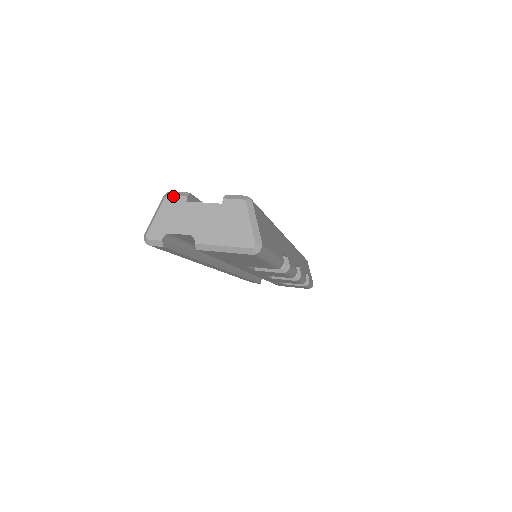
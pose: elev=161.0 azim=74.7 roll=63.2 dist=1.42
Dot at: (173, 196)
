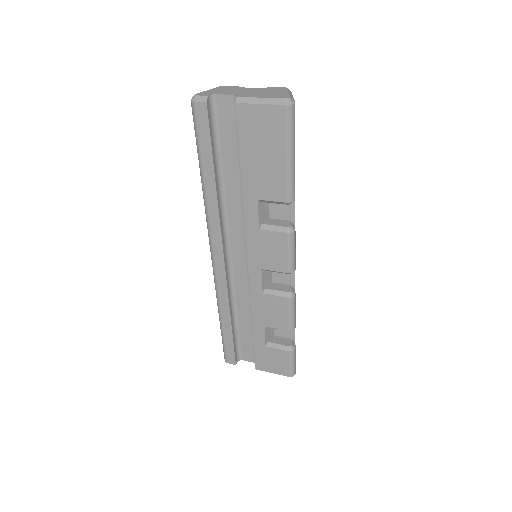
Dot at: (227, 86)
